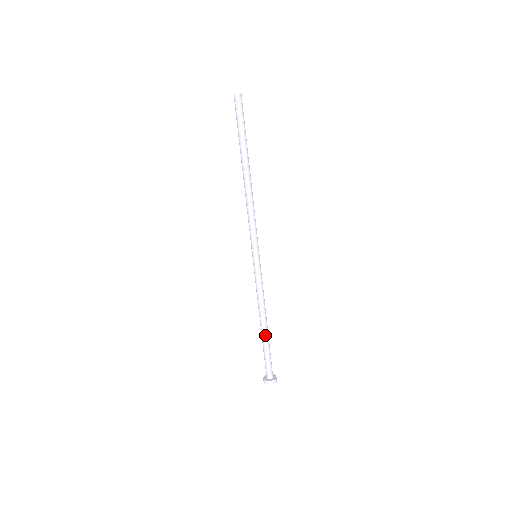
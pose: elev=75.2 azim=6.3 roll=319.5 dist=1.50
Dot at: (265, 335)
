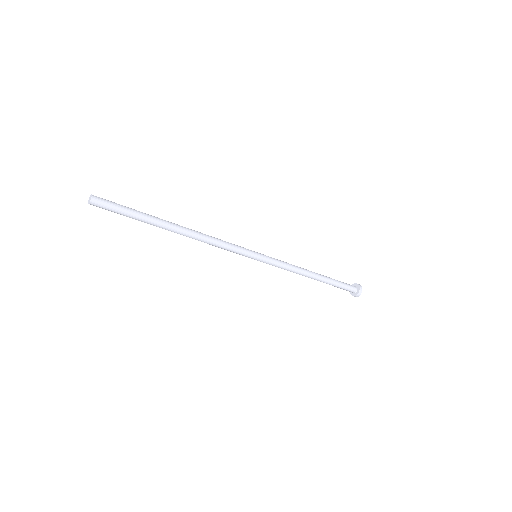
Dot at: occluded
